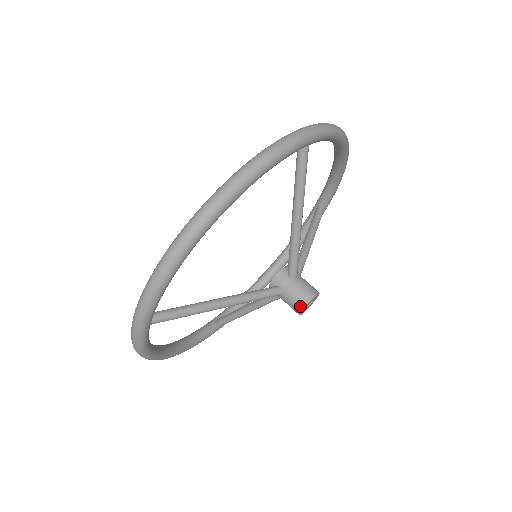
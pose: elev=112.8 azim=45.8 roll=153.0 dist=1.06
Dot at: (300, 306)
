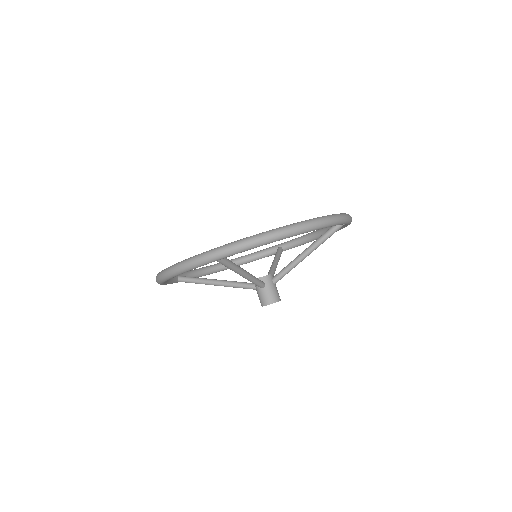
Dot at: (261, 304)
